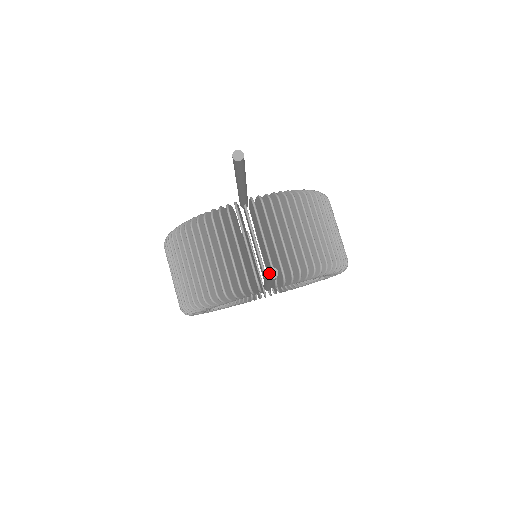
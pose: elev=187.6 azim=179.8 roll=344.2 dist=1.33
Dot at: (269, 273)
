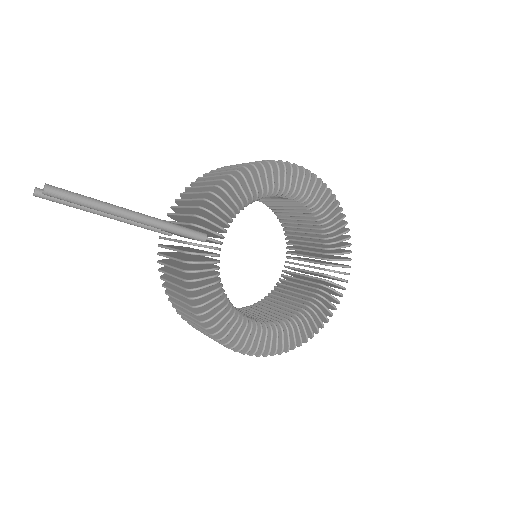
Dot at: (43, 191)
